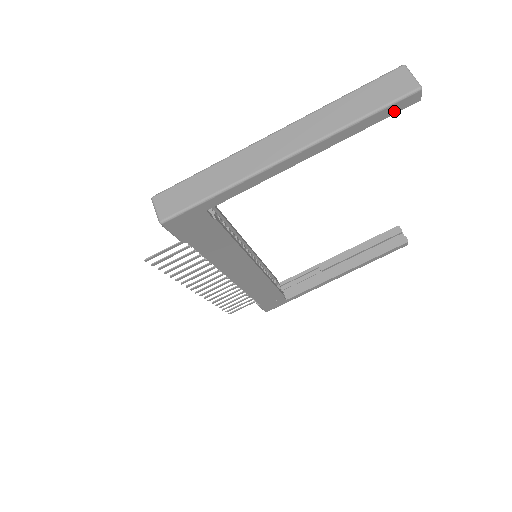
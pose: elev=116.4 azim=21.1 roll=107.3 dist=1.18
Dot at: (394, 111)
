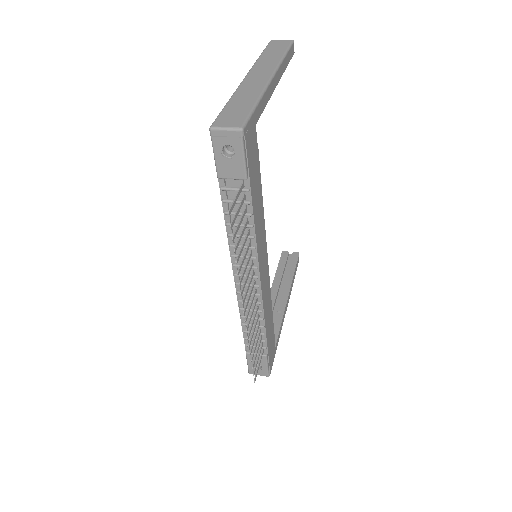
Dot at: (291, 56)
